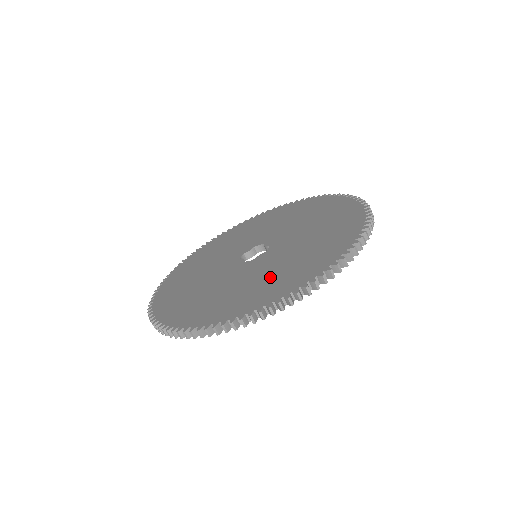
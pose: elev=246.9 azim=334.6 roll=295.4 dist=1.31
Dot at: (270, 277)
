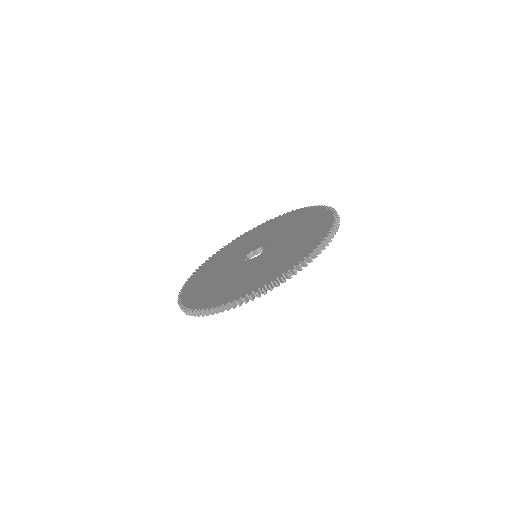
Dot at: (233, 284)
